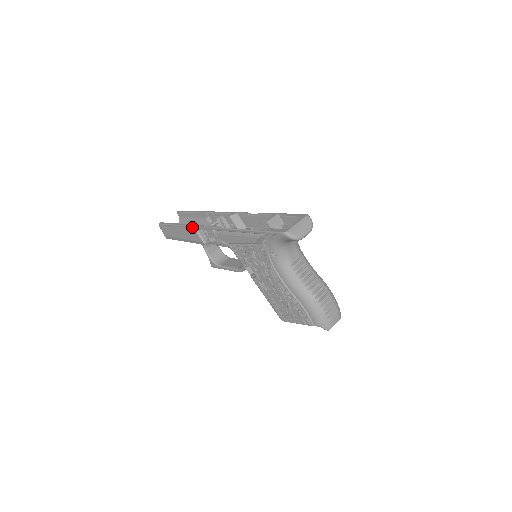
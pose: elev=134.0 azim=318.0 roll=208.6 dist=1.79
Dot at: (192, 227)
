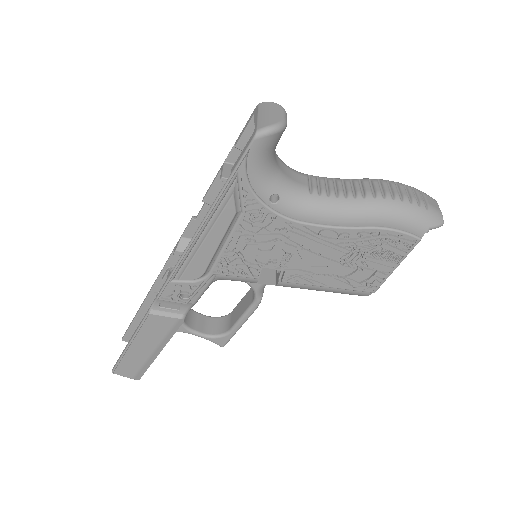
Dot at: (147, 316)
